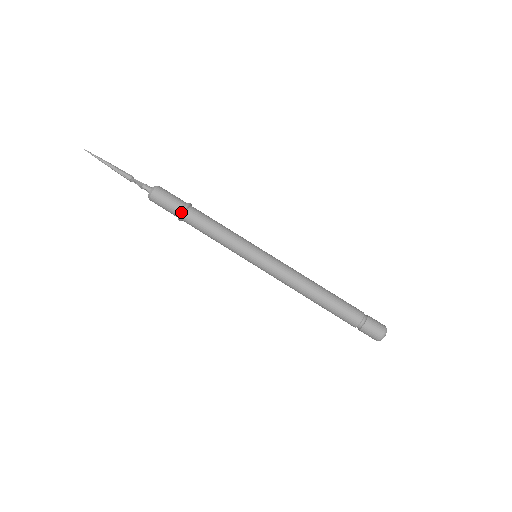
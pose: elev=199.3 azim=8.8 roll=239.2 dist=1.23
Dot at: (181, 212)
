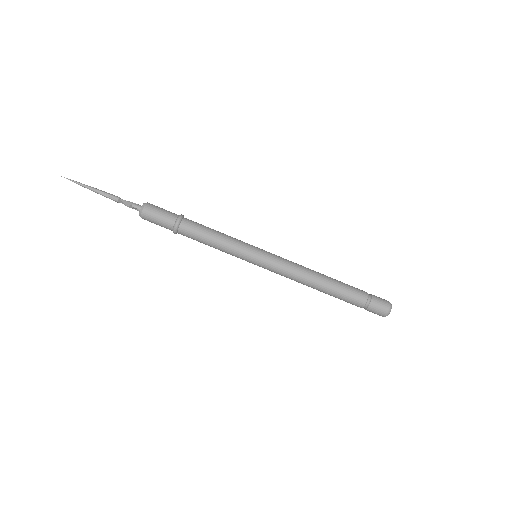
Dot at: (176, 224)
